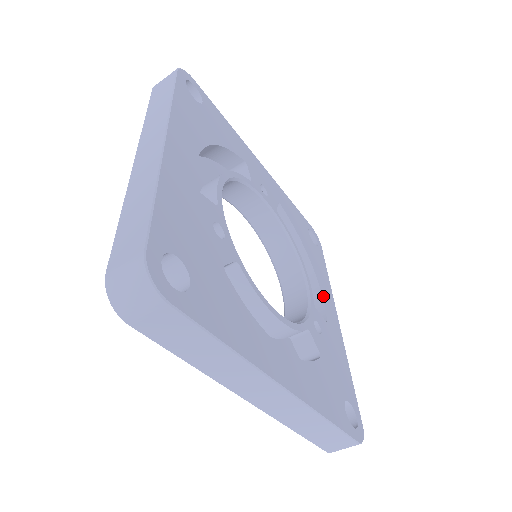
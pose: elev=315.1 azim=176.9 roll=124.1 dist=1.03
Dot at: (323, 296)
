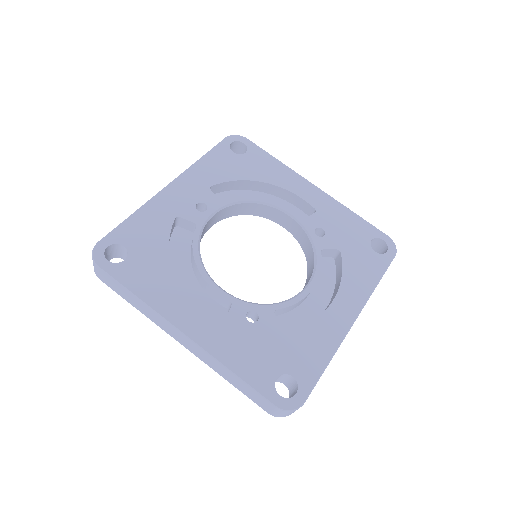
Dot at: (295, 192)
